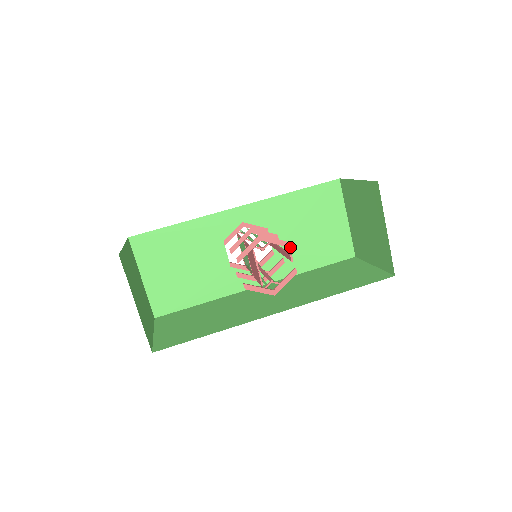
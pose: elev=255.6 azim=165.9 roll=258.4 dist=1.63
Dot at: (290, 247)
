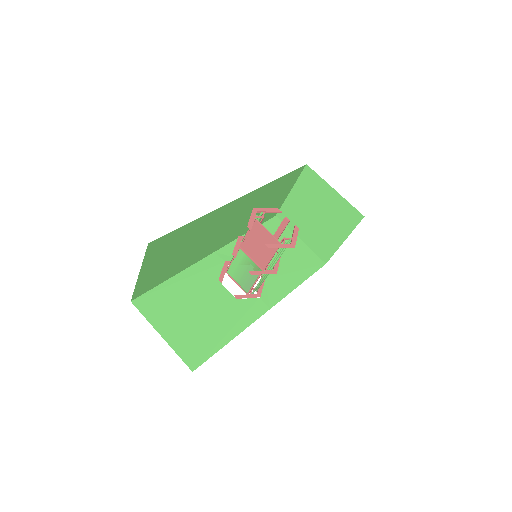
Dot at: (281, 212)
